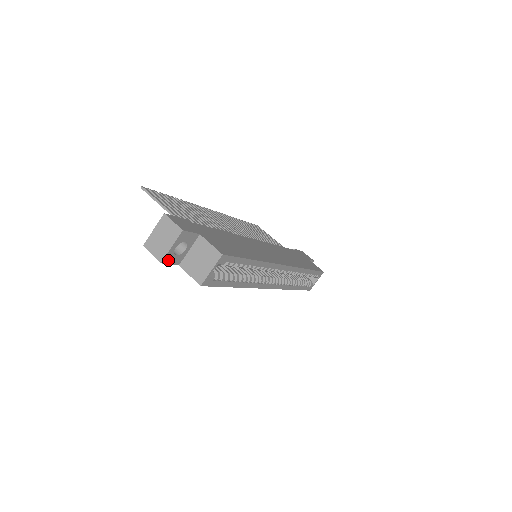
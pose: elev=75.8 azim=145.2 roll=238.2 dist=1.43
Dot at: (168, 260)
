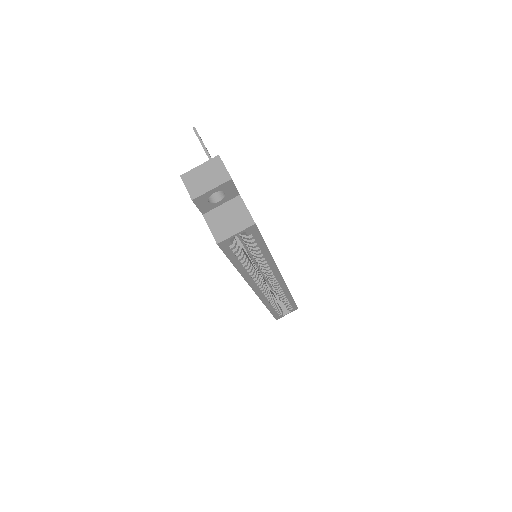
Dot at: (199, 202)
